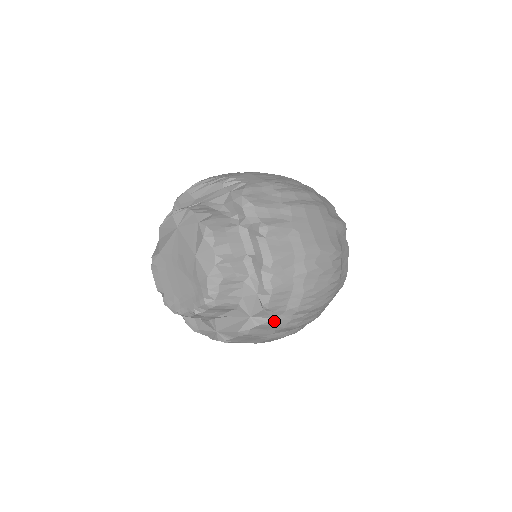
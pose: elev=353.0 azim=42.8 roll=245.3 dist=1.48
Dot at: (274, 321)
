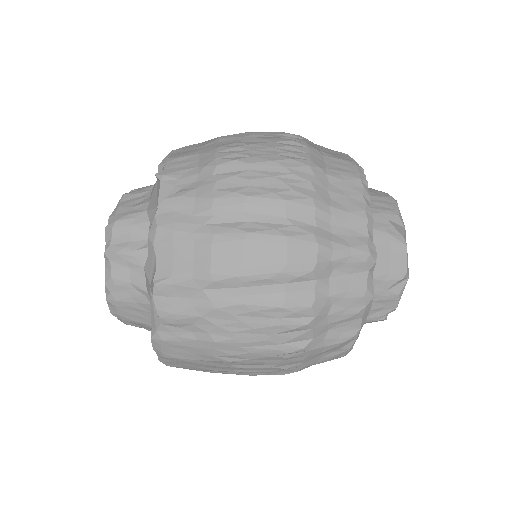
Dot at: (187, 191)
